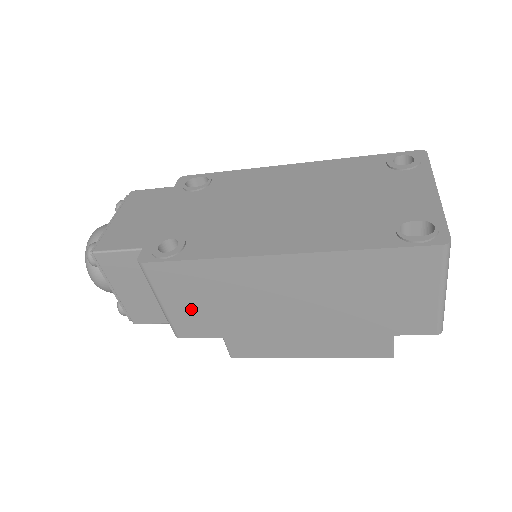
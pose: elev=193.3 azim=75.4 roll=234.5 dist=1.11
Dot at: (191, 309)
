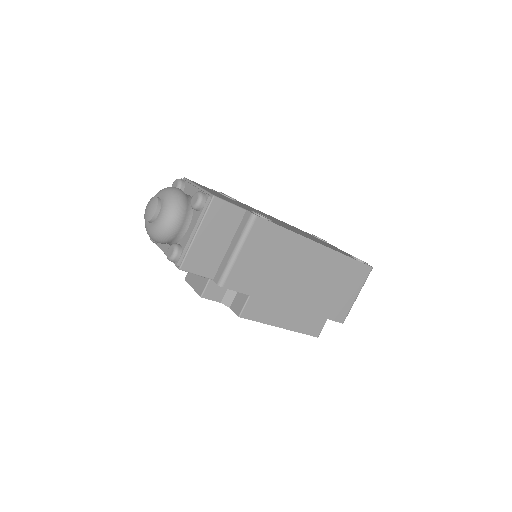
Dot at: (252, 264)
